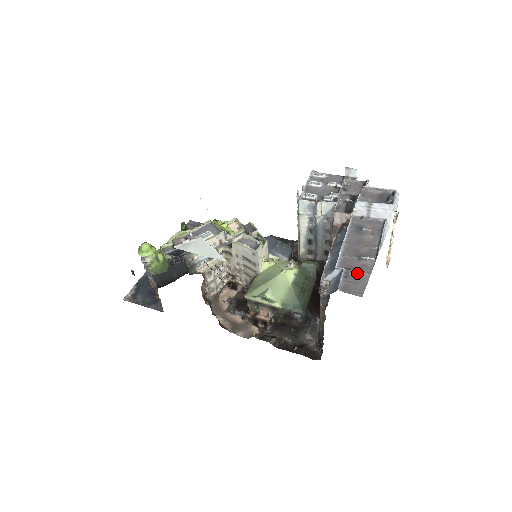
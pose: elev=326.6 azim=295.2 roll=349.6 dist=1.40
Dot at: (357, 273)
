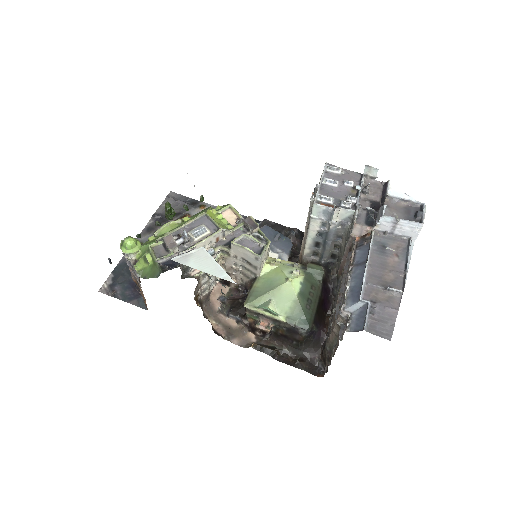
Dot at: (383, 308)
